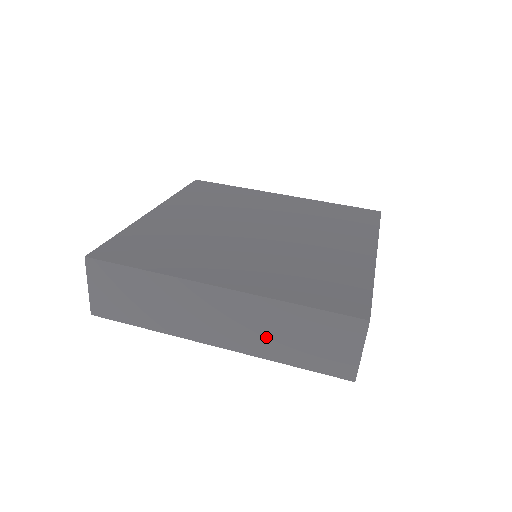
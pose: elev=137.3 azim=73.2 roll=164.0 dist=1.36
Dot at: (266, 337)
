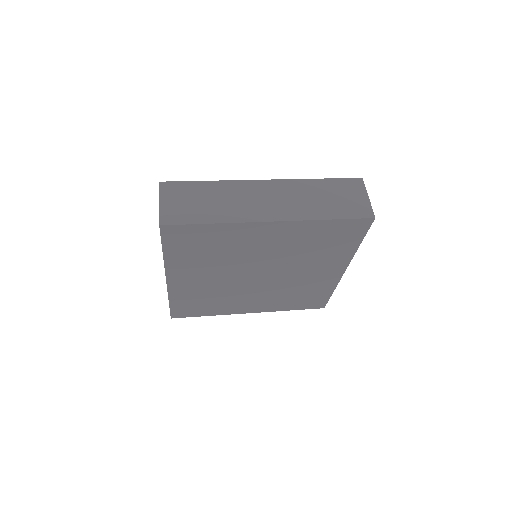
Dot at: (307, 204)
